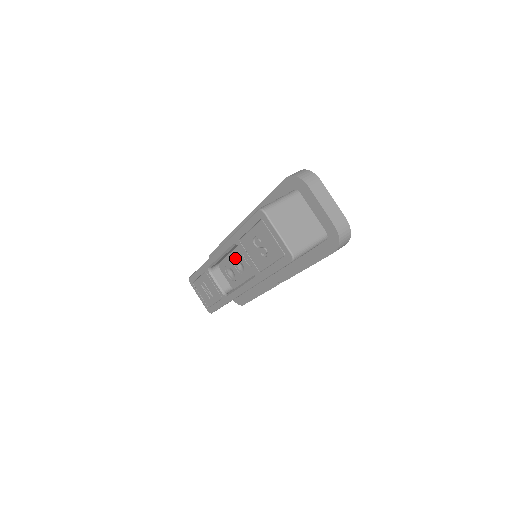
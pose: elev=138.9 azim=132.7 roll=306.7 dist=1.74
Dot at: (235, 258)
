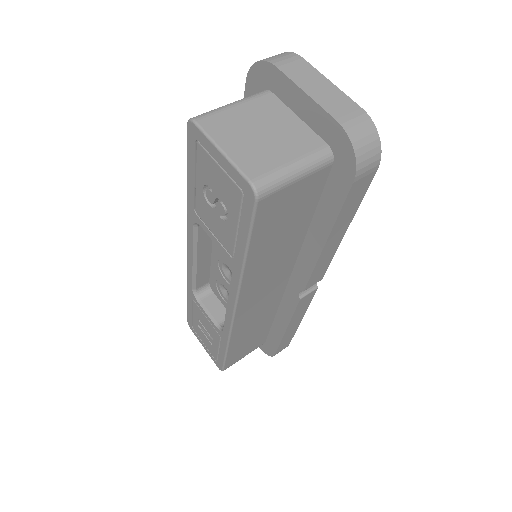
Dot at: (219, 261)
